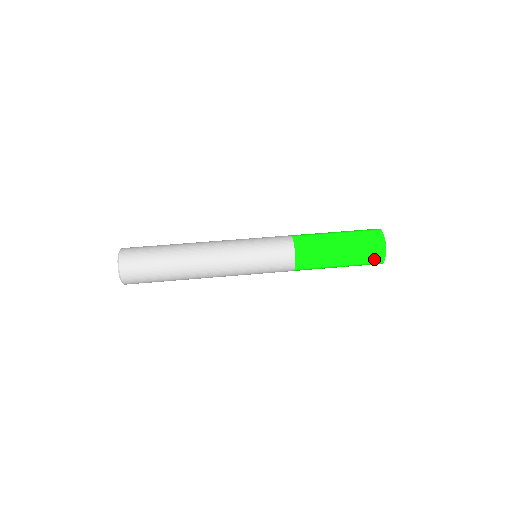
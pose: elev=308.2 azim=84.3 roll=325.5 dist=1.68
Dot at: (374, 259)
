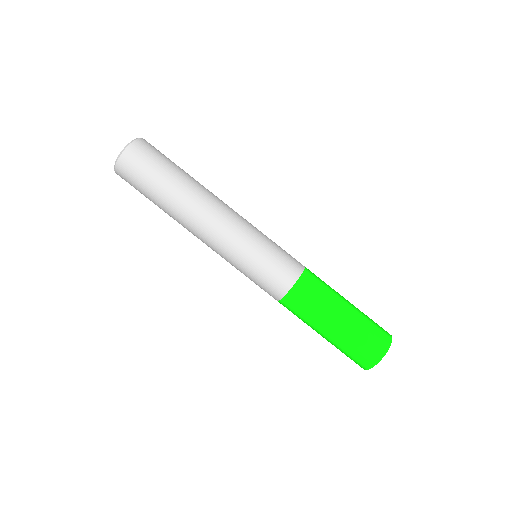
Dot at: (354, 361)
